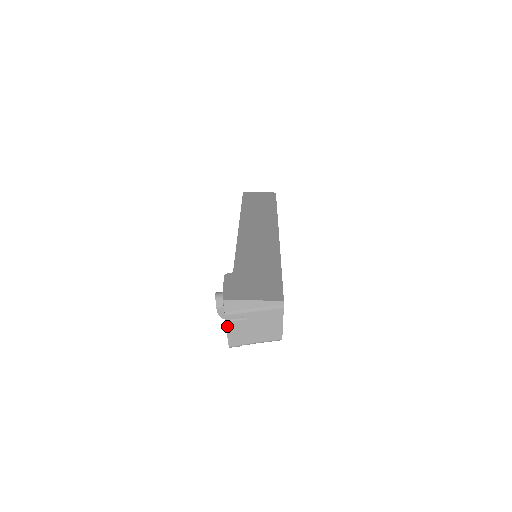
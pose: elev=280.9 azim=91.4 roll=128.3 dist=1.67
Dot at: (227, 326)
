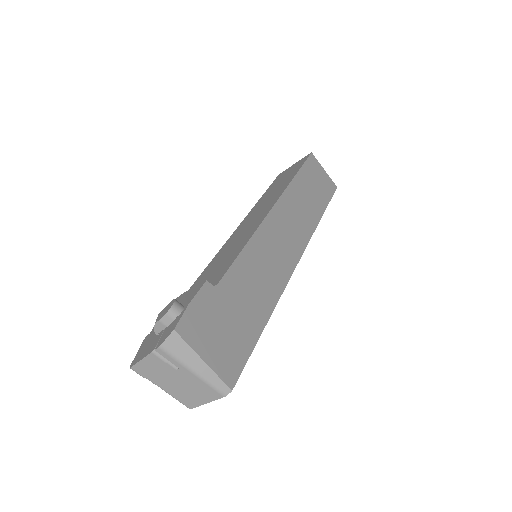
Dot at: (149, 356)
